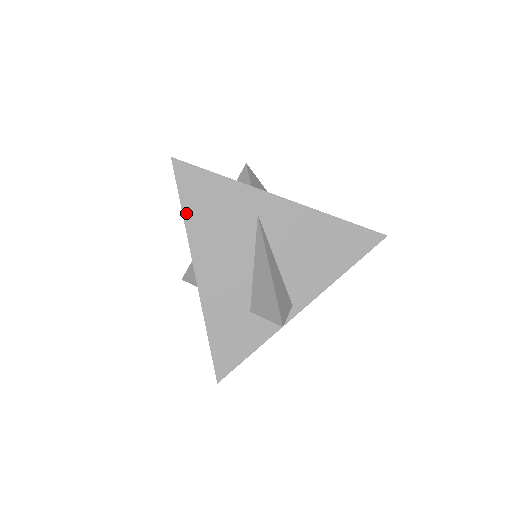
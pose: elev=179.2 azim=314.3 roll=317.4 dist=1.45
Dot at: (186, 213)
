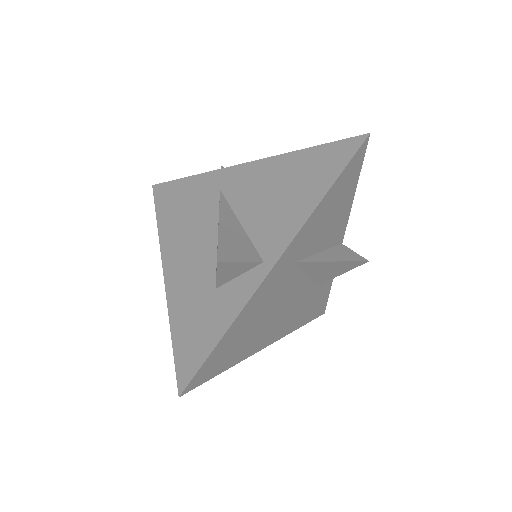
Dot at: (160, 220)
